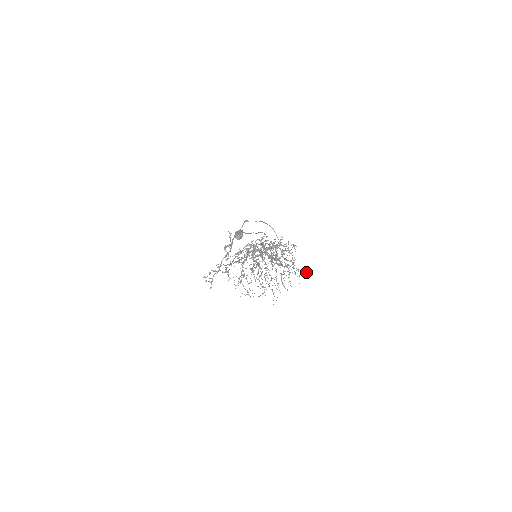
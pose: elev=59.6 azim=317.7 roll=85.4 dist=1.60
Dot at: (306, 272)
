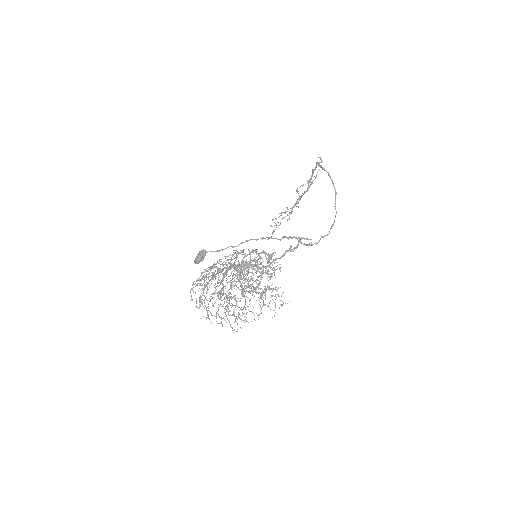
Dot at: (283, 305)
